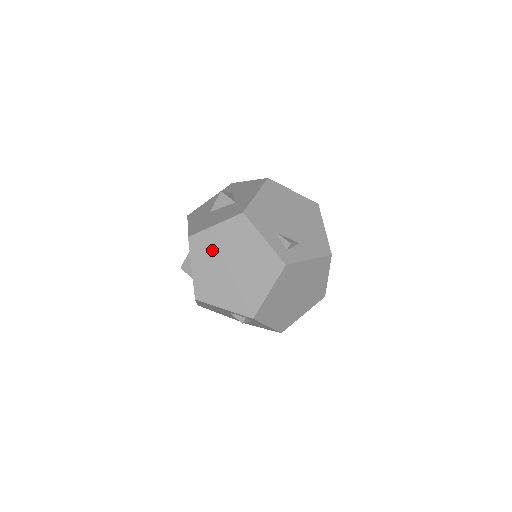
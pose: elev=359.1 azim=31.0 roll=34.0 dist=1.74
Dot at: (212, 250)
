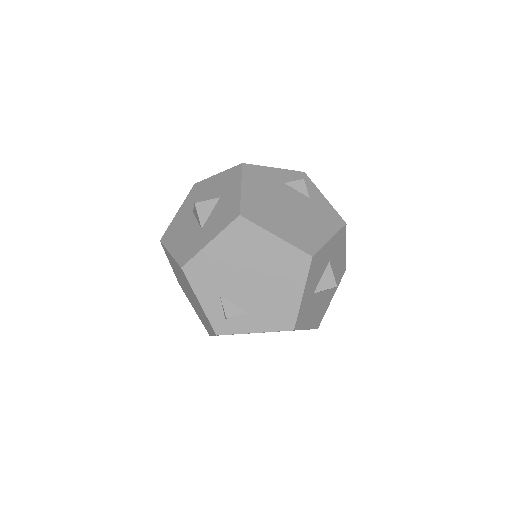
Dot at: (175, 267)
